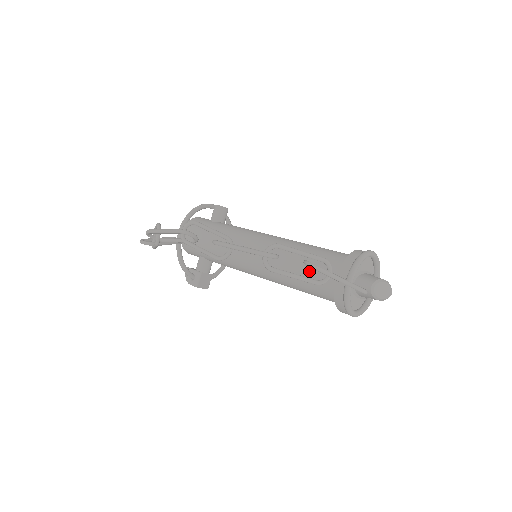
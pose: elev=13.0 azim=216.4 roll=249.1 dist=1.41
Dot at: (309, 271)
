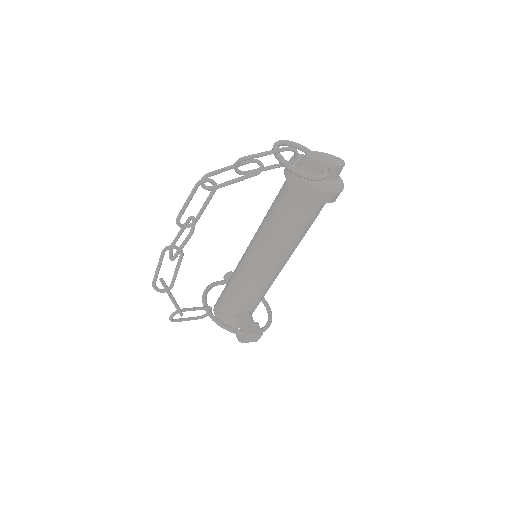
Dot at: (278, 207)
